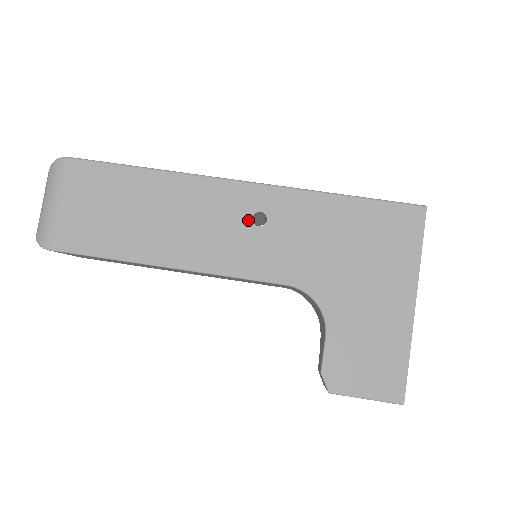
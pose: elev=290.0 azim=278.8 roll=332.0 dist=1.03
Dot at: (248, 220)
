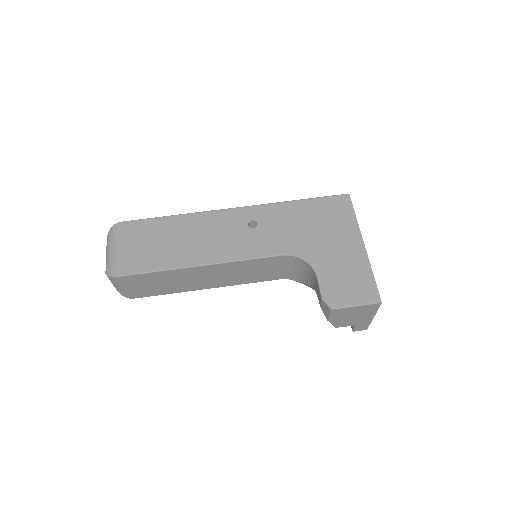
Dot at: (246, 226)
